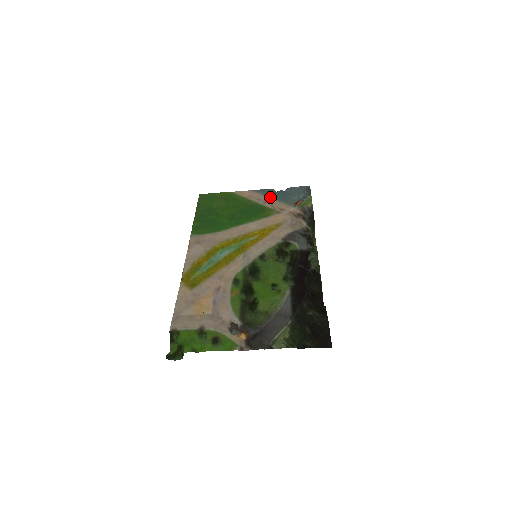
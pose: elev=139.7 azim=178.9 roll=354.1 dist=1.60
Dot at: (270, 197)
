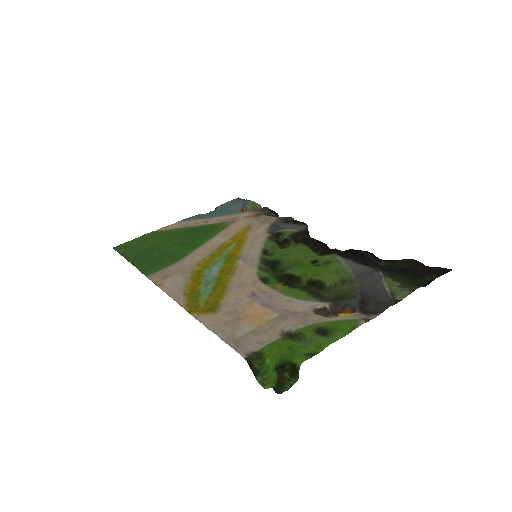
Dot at: (207, 218)
